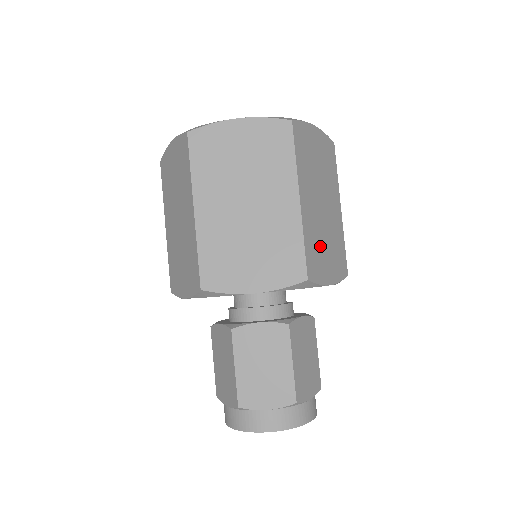
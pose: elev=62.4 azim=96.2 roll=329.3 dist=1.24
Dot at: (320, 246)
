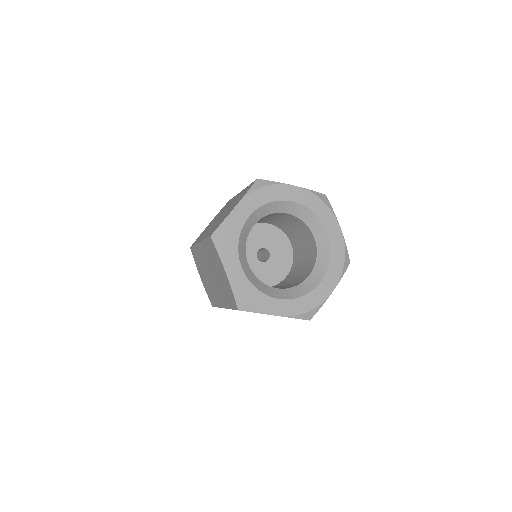
Dot at: occluded
